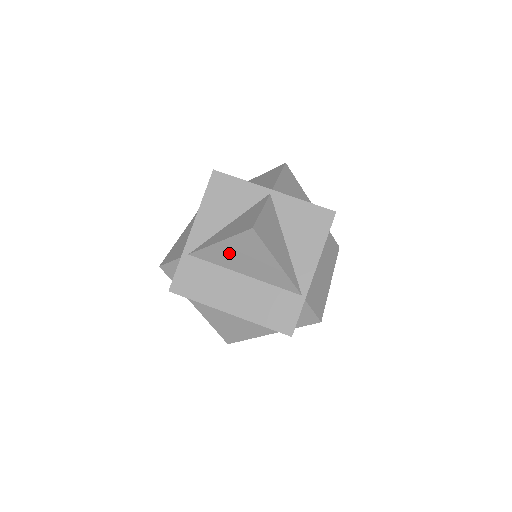
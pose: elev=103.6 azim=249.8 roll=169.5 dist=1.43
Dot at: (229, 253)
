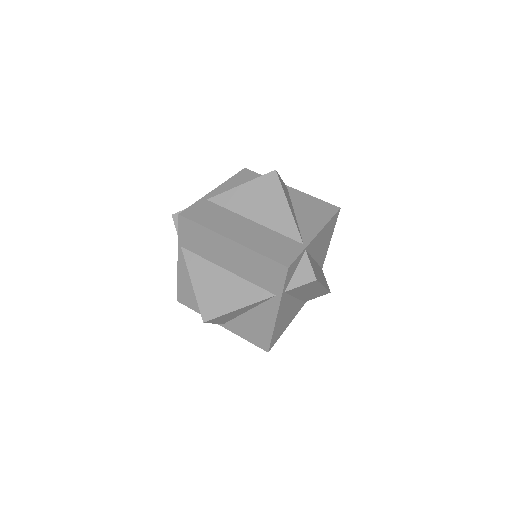
Dot at: (246, 197)
